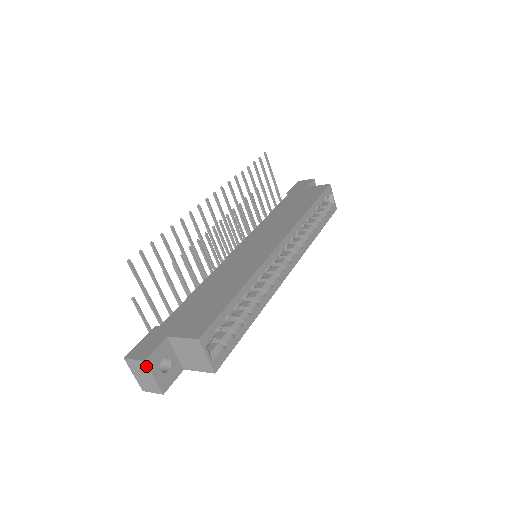
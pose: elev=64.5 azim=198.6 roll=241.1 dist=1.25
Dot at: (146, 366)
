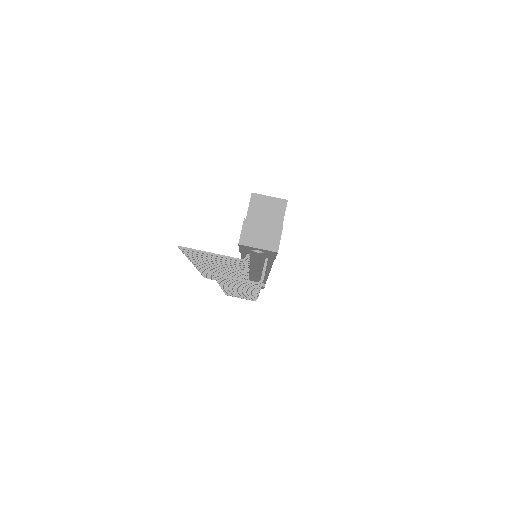
Dot at: (250, 221)
